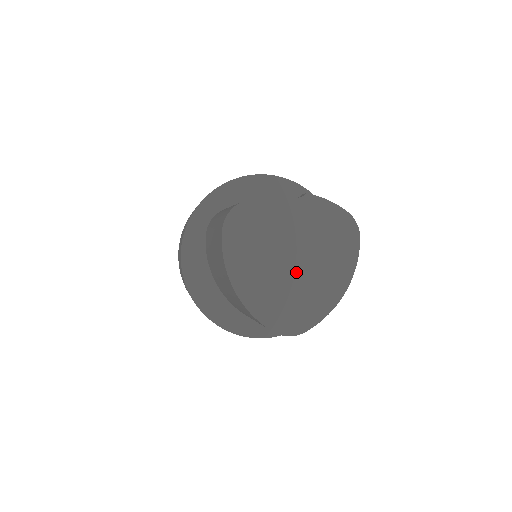
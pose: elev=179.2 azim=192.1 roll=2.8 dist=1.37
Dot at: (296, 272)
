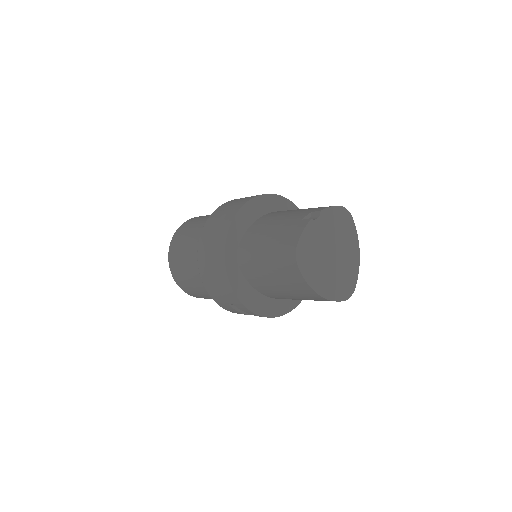
Dot at: (337, 260)
